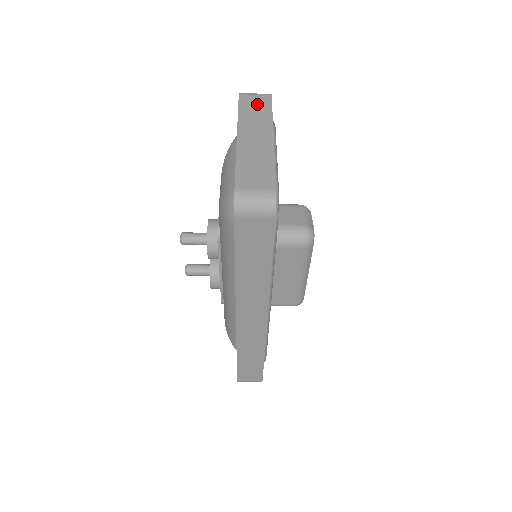
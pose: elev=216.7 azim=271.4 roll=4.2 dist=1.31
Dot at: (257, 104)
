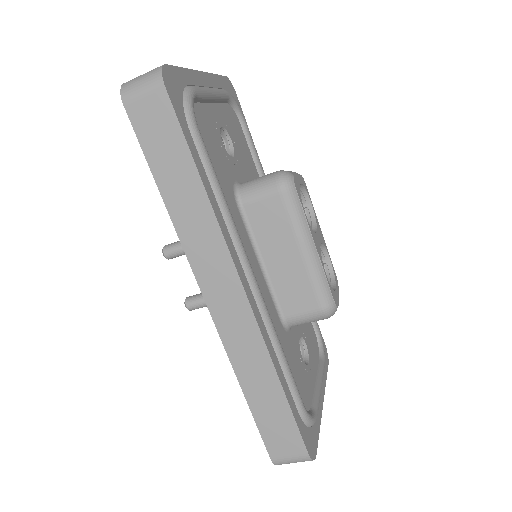
Dot at: occluded
